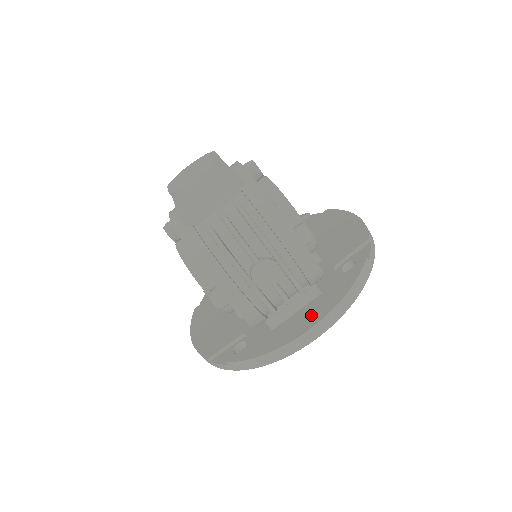
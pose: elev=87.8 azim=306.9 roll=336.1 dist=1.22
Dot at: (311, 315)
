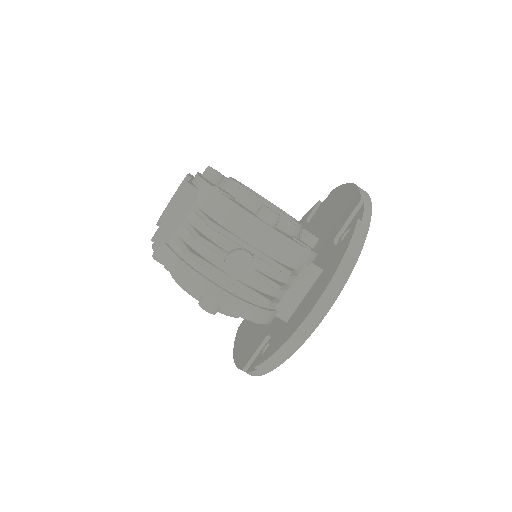
Dot at: (314, 295)
